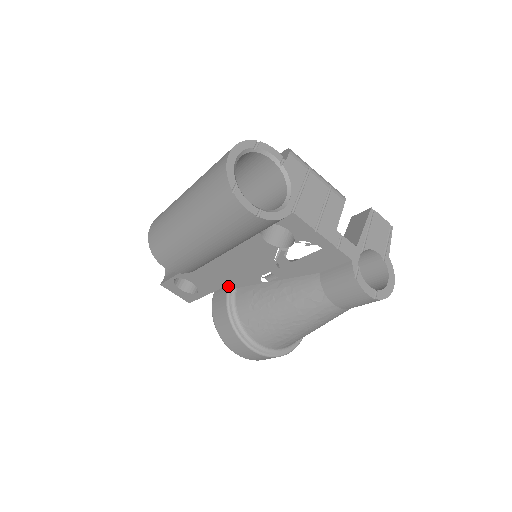
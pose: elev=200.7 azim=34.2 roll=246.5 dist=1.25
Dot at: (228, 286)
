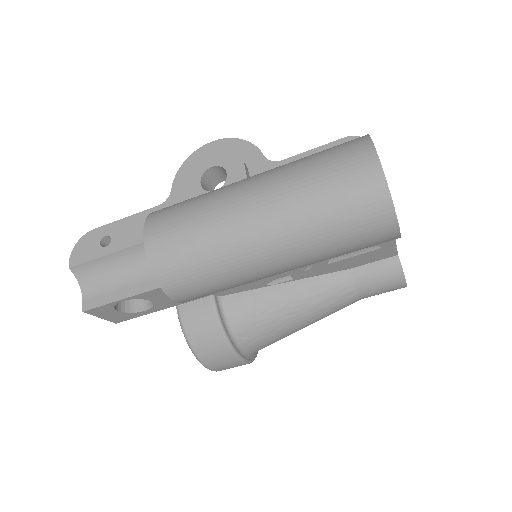
Dot at: (212, 297)
